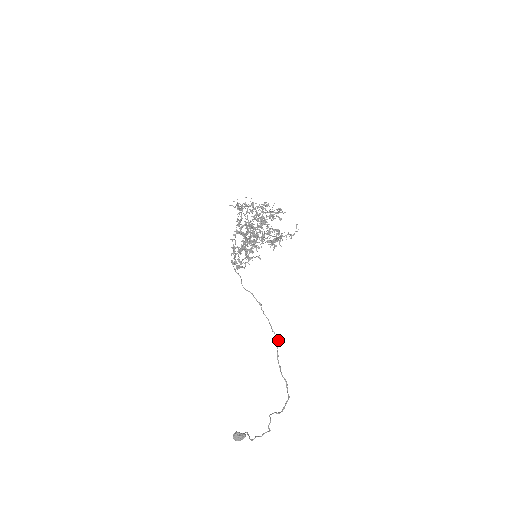
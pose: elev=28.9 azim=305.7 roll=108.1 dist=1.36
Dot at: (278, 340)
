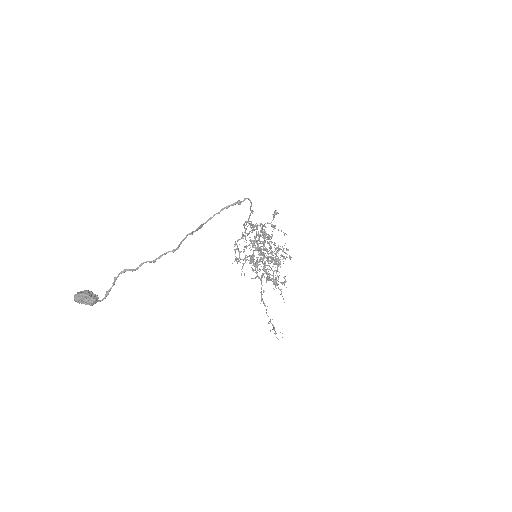
Dot at: (256, 228)
